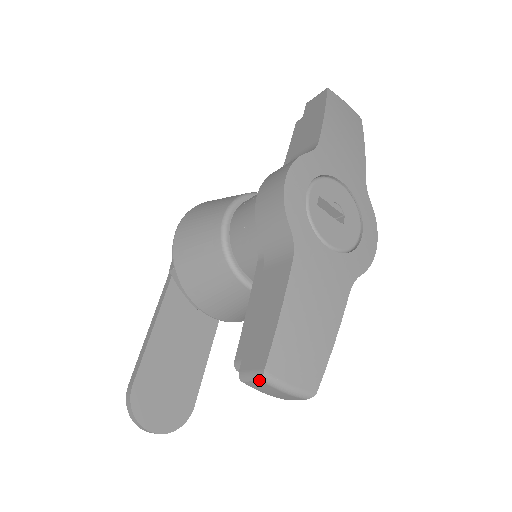
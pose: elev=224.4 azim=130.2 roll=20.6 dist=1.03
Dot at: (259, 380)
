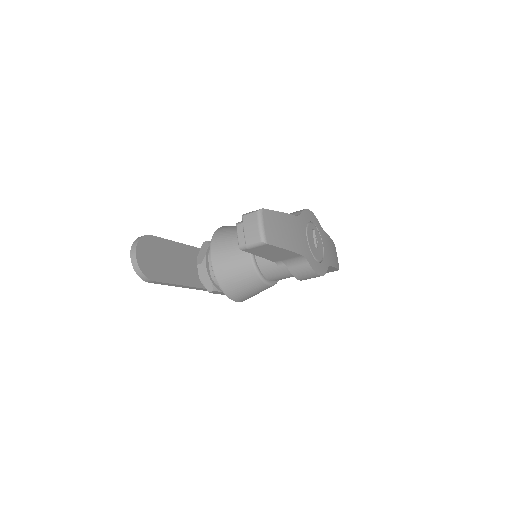
Dot at: (256, 211)
